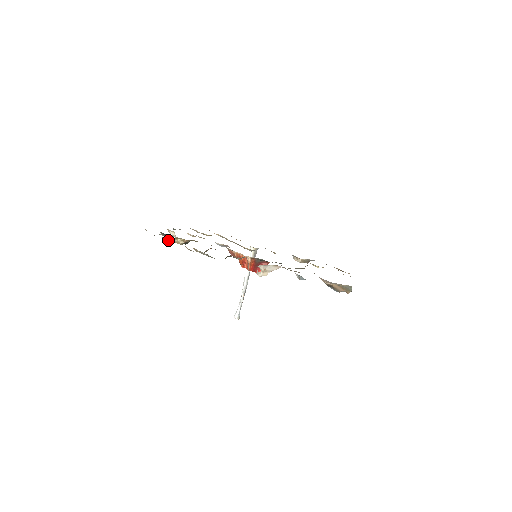
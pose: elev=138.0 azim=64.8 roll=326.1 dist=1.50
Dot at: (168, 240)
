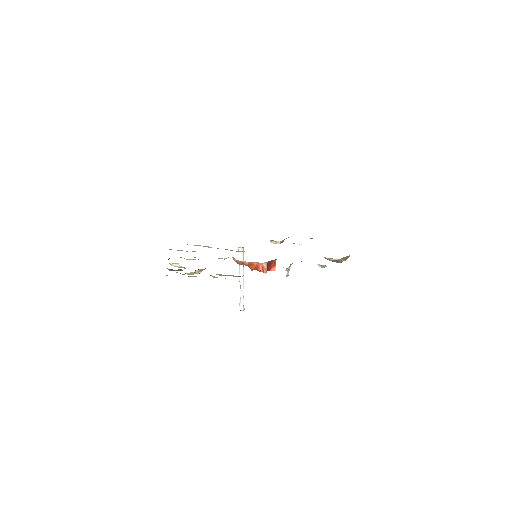
Dot at: occluded
